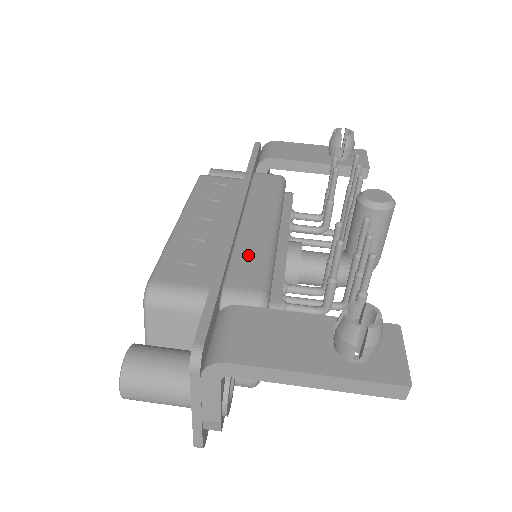
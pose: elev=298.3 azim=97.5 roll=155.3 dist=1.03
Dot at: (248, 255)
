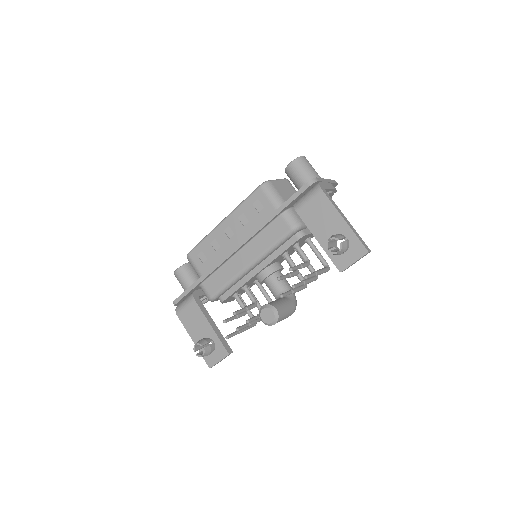
Dot at: (222, 276)
